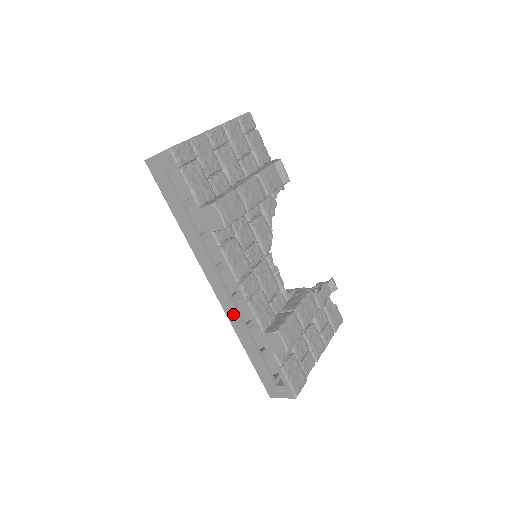
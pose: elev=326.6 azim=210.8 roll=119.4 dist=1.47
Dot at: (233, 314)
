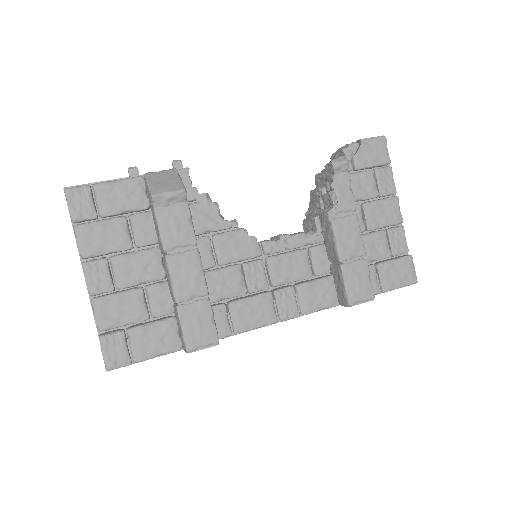
Dot at: occluded
